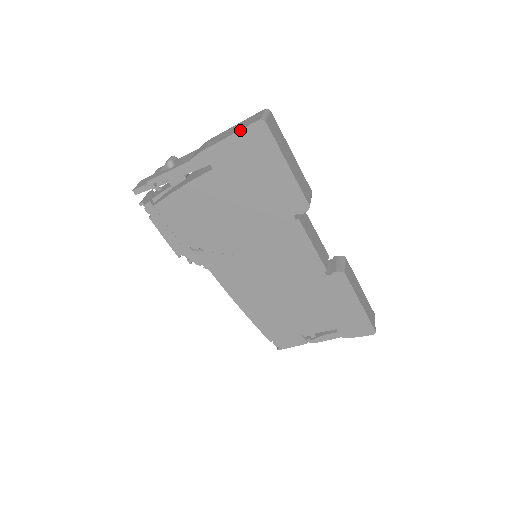
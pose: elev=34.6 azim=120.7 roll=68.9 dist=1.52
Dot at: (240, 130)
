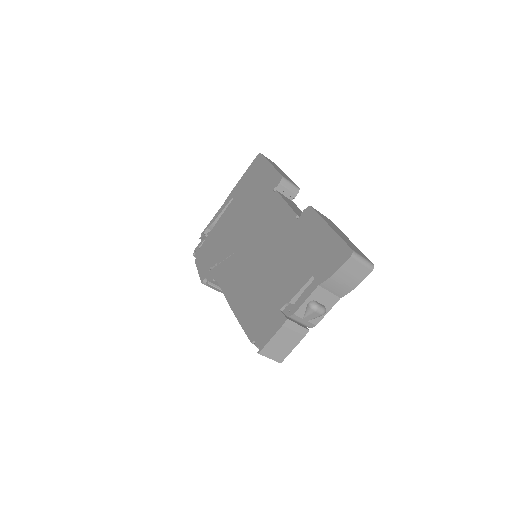
Dot at: (249, 167)
